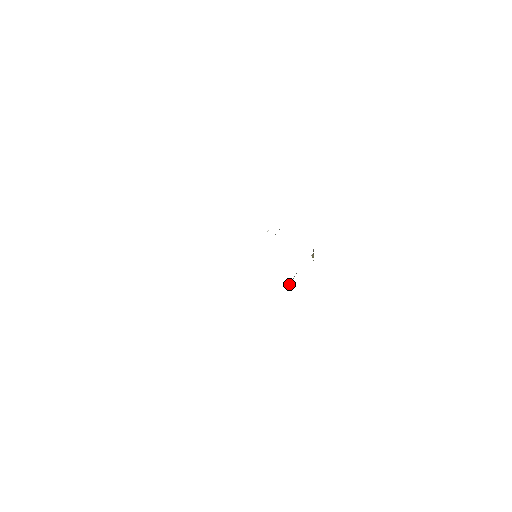
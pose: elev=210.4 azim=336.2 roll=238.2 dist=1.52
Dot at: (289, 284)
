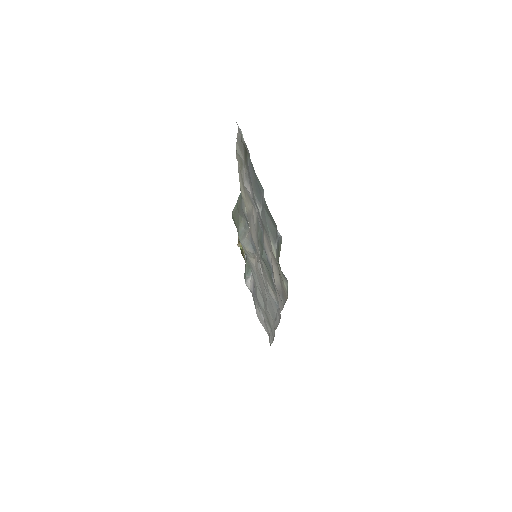
Dot at: (248, 277)
